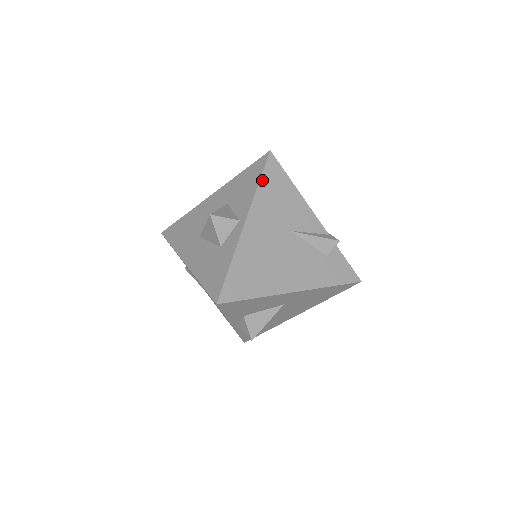
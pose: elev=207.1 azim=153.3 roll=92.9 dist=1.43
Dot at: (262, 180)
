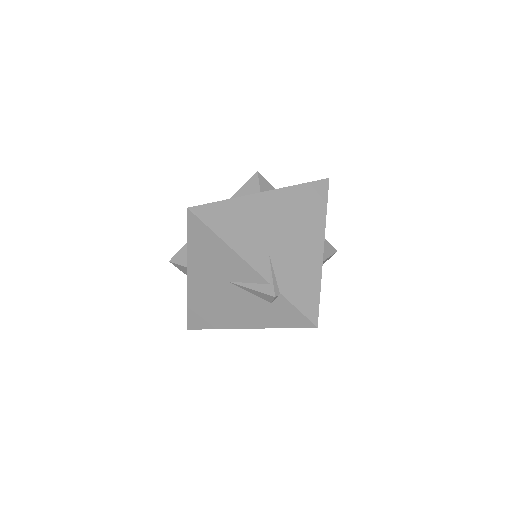
Dot at: (189, 239)
